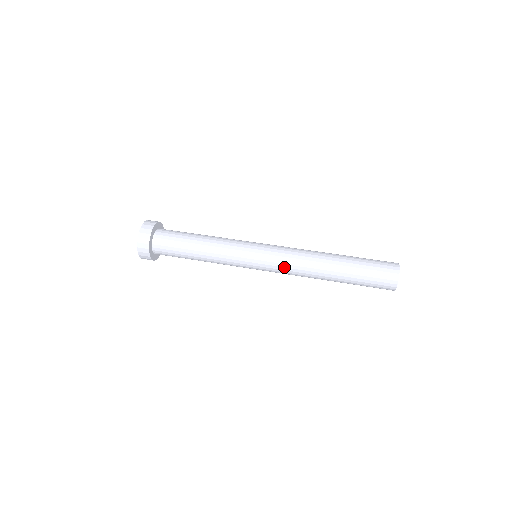
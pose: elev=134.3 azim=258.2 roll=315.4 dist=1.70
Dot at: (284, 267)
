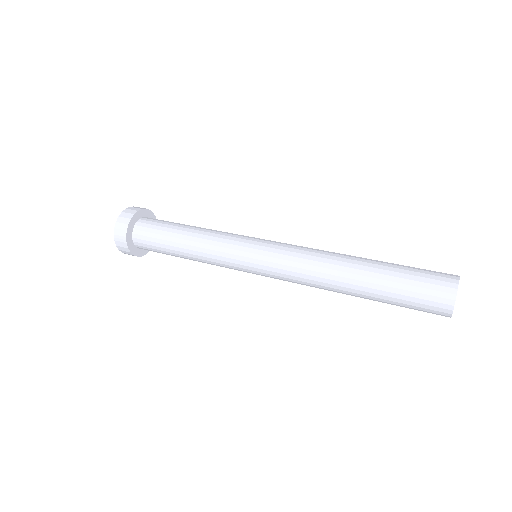
Dot at: (292, 252)
